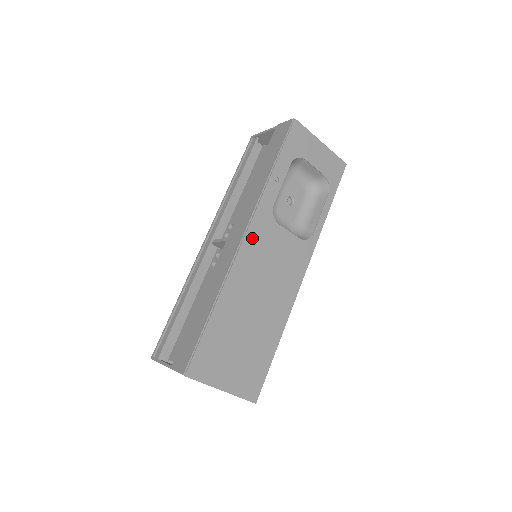
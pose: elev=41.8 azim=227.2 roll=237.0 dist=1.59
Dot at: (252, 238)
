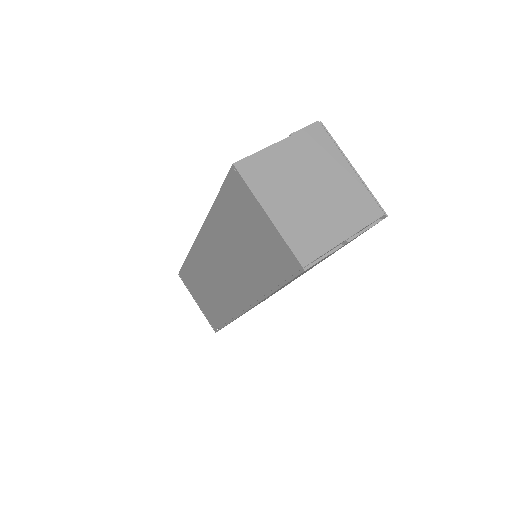
Dot at: occluded
